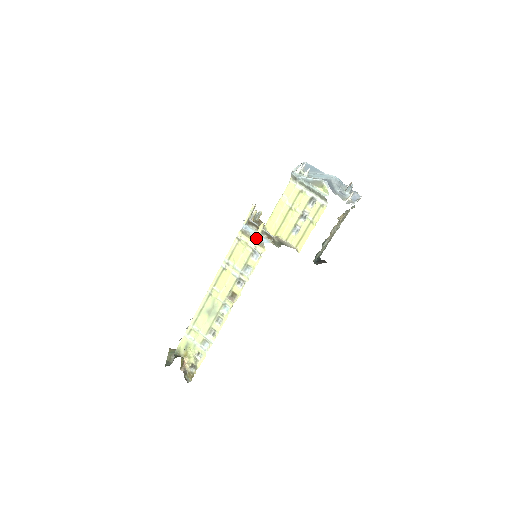
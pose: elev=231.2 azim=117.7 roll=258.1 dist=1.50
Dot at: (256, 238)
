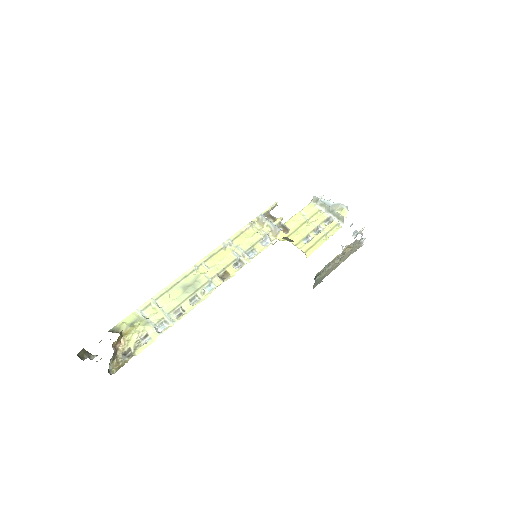
Dot at: (273, 225)
